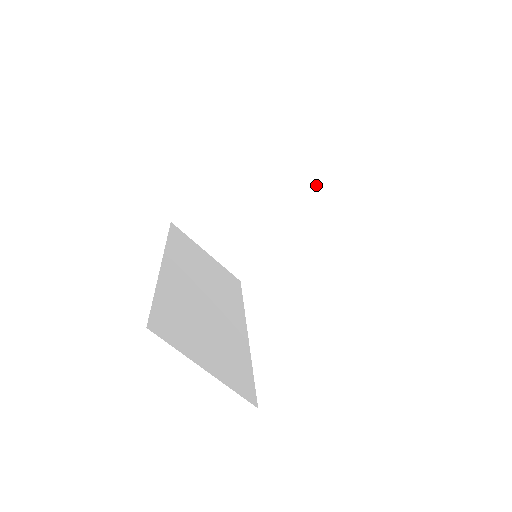
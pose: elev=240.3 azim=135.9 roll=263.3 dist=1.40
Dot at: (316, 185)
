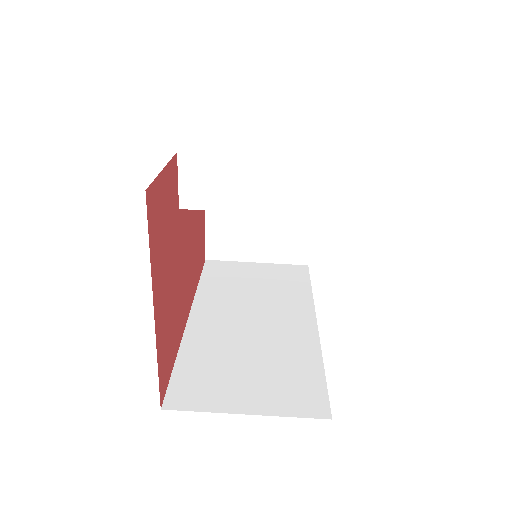
Dot at: (236, 156)
